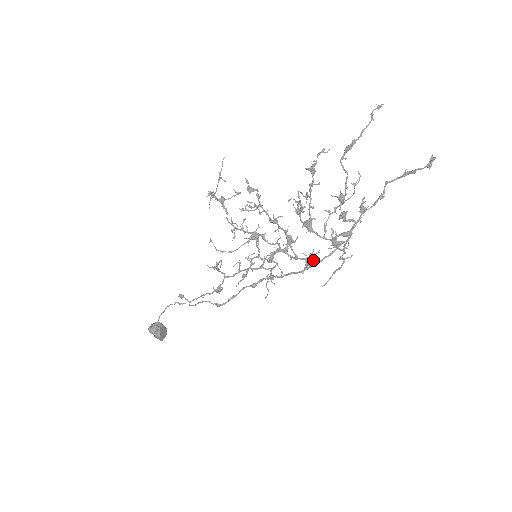
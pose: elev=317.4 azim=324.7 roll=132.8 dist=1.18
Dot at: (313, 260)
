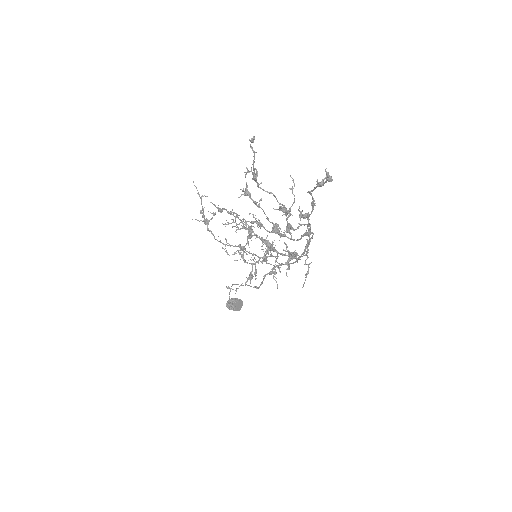
Dot at: occluded
